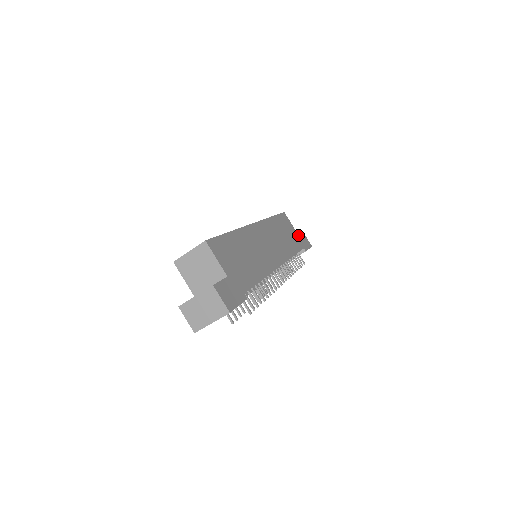
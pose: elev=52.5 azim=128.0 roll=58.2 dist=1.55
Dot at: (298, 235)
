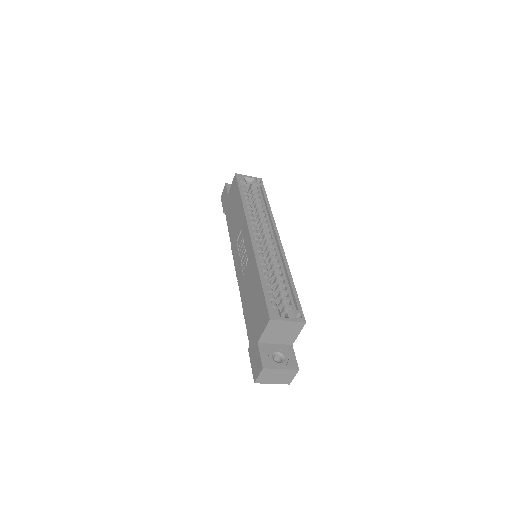
Dot at: occluded
